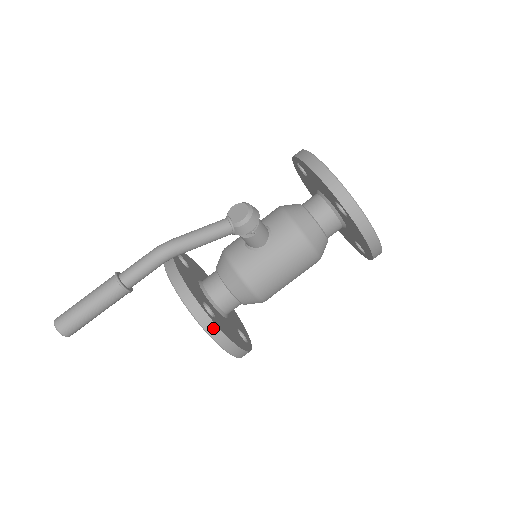
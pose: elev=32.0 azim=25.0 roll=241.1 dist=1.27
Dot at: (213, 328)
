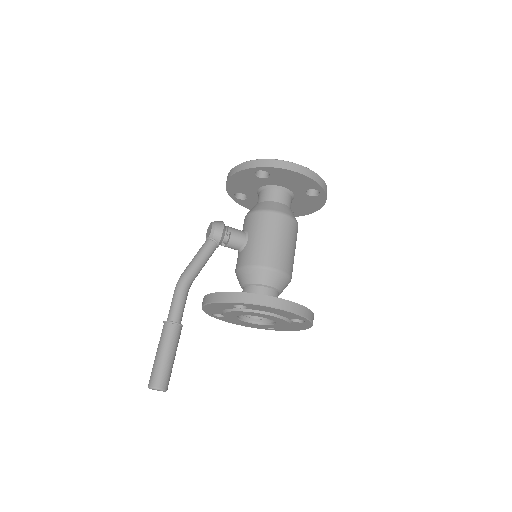
Dot at: (248, 296)
